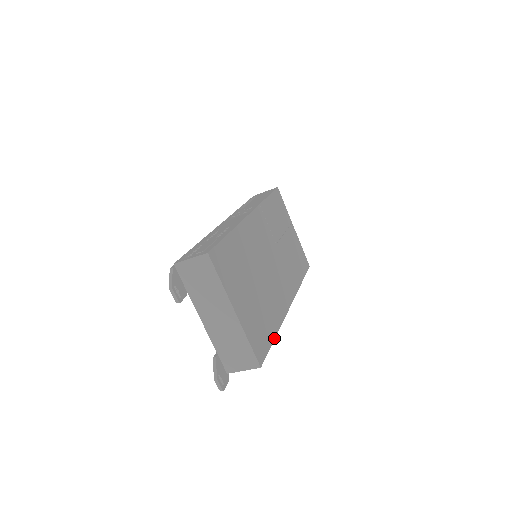
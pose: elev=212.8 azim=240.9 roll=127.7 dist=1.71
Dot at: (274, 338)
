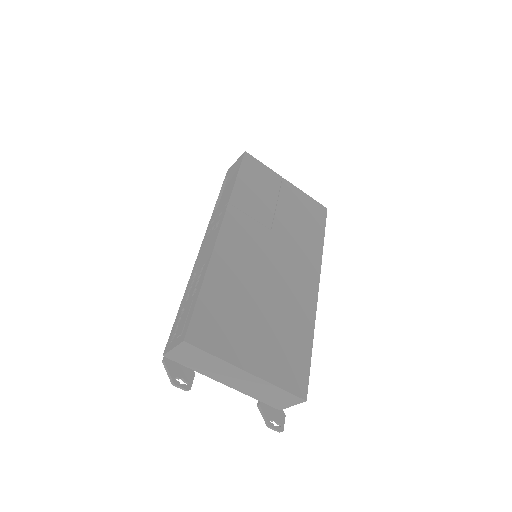
Dot at: (311, 349)
